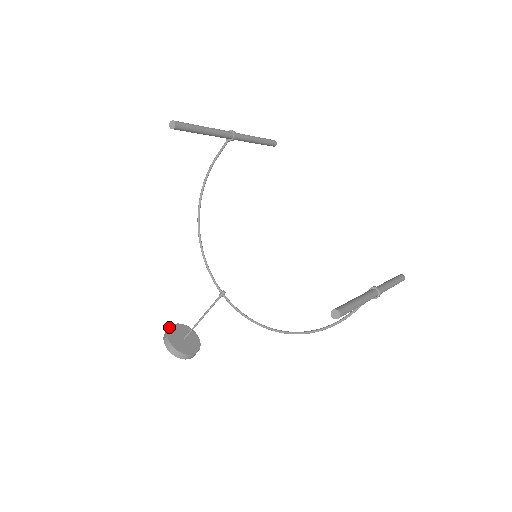
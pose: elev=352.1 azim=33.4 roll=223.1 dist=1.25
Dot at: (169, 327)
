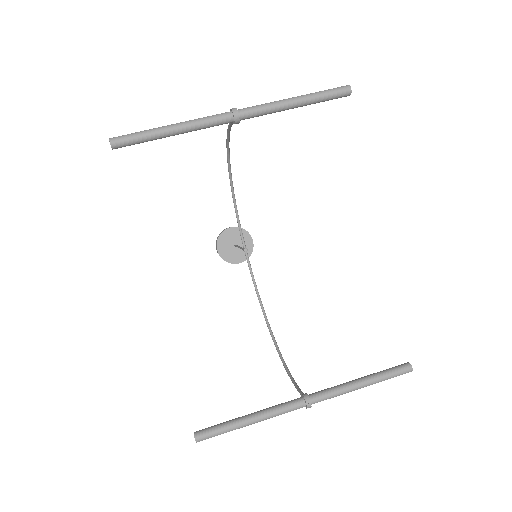
Dot at: (223, 231)
